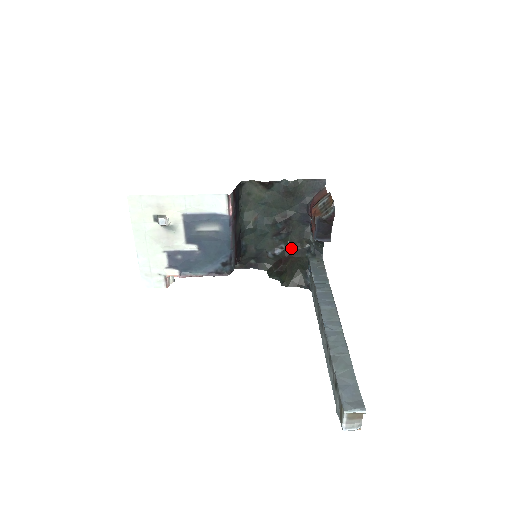
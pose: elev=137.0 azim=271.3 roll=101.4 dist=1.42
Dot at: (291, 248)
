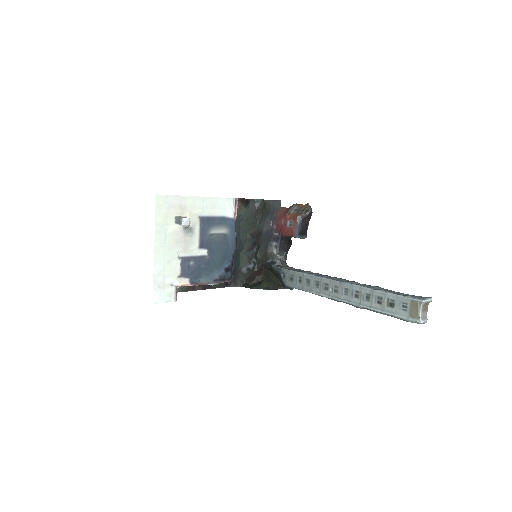
Dot at: (260, 262)
